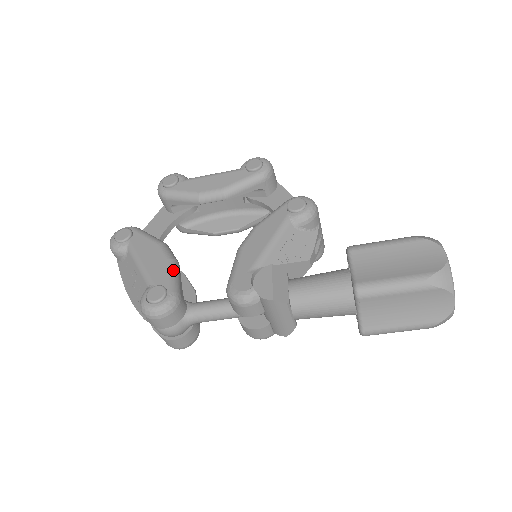
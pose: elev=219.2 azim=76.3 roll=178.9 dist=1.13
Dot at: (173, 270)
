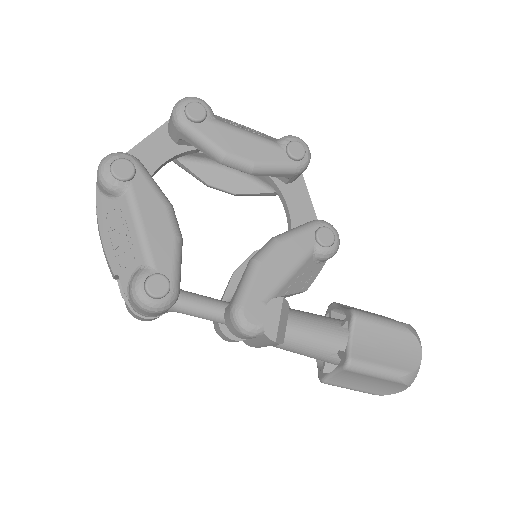
Dot at: (179, 255)
